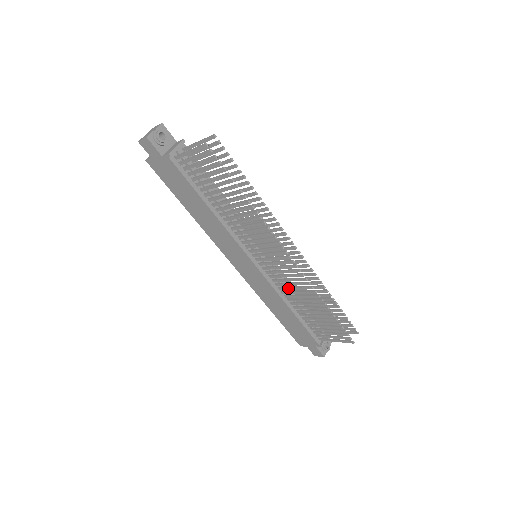
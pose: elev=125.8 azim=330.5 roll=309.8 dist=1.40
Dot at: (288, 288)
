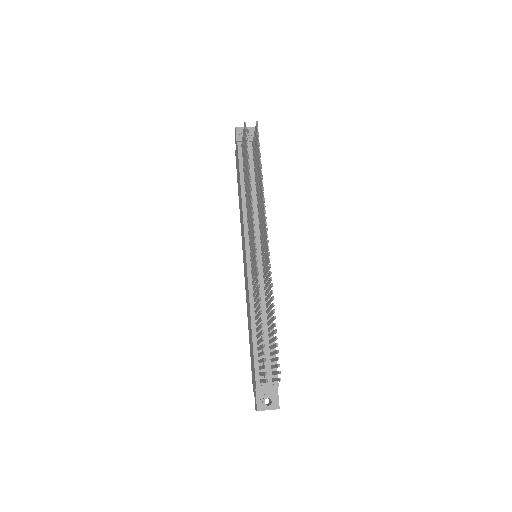
Dot at: occluded
